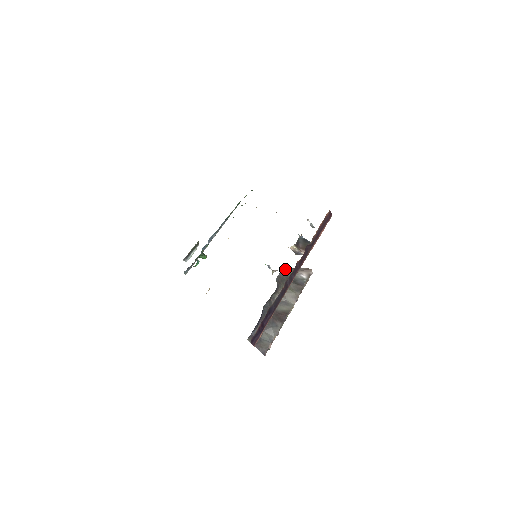
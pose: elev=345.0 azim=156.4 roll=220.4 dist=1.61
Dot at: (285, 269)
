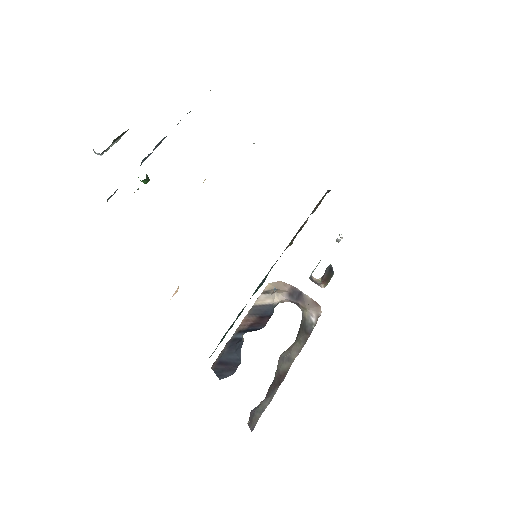
Dot at: (302, 312)
